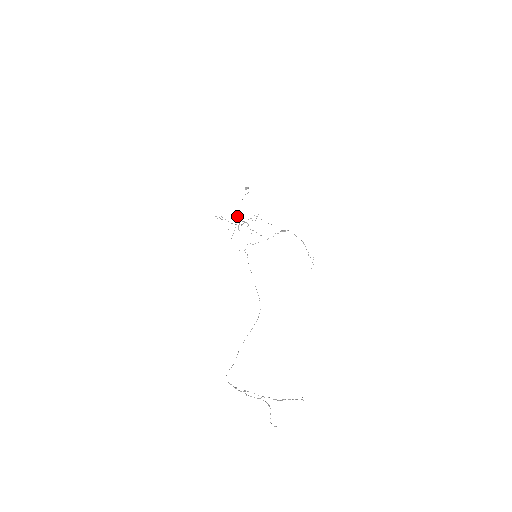
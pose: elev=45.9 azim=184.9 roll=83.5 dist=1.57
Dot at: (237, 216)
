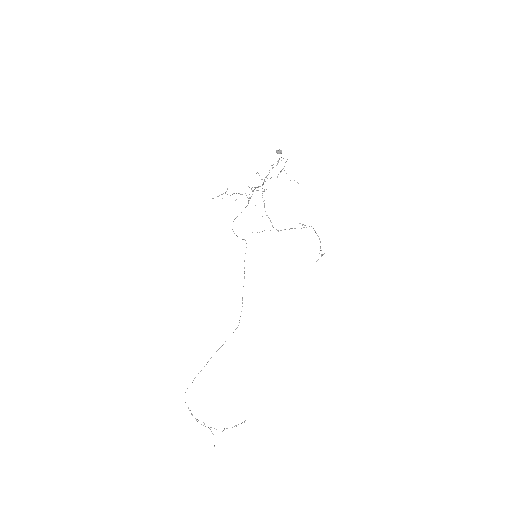
Dot at: (252, 187)
